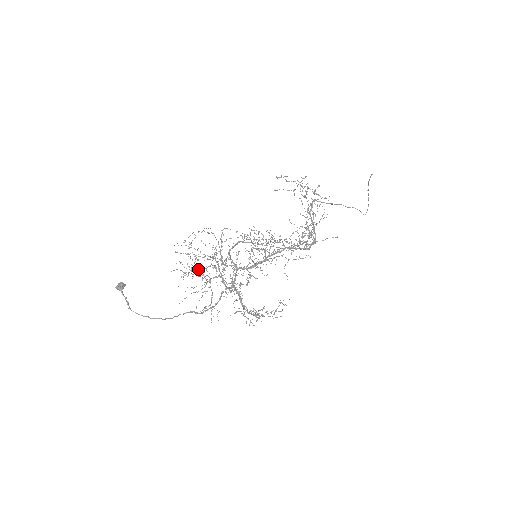
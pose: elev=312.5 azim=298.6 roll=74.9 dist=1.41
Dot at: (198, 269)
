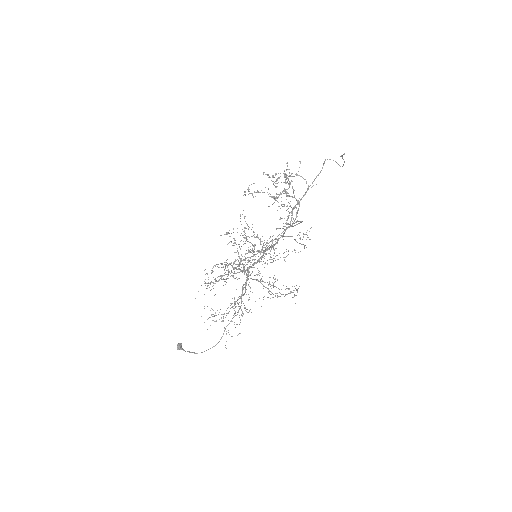
Dot at: (213, 277)
